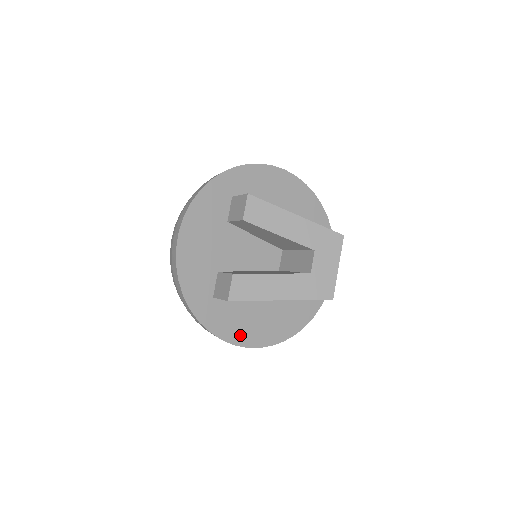
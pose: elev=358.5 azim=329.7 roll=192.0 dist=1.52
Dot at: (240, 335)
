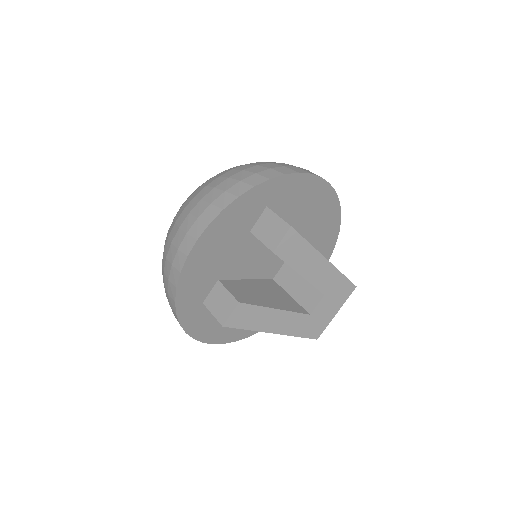
Dot at: (212, 334)
